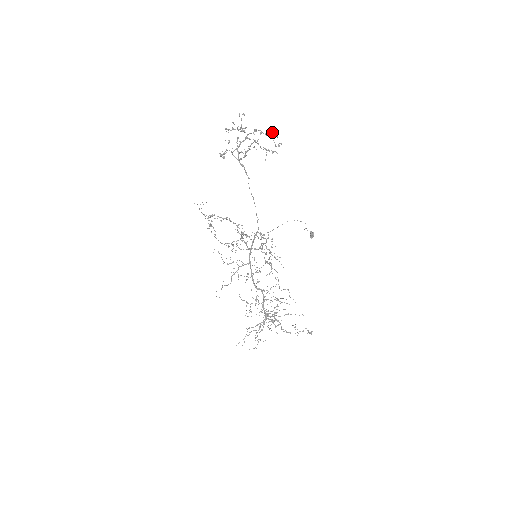
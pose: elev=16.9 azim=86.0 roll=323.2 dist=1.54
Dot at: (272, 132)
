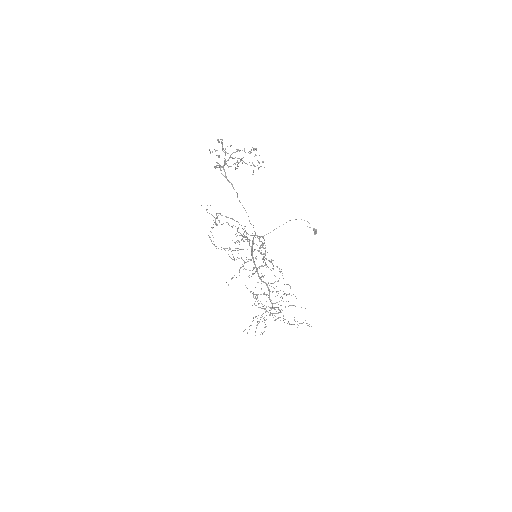
Dot at: (256, 149)
